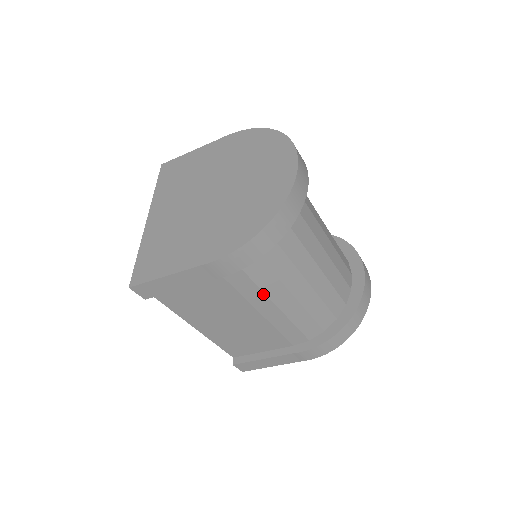
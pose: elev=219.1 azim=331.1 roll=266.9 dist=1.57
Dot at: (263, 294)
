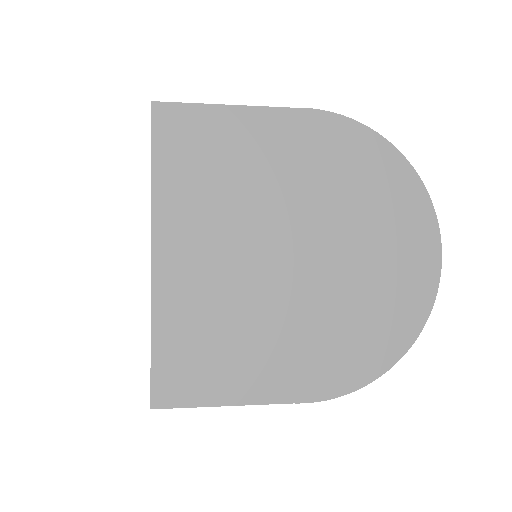
Dot at: occluded
